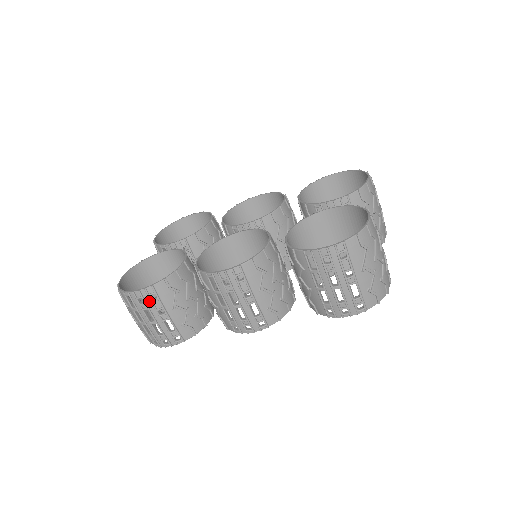
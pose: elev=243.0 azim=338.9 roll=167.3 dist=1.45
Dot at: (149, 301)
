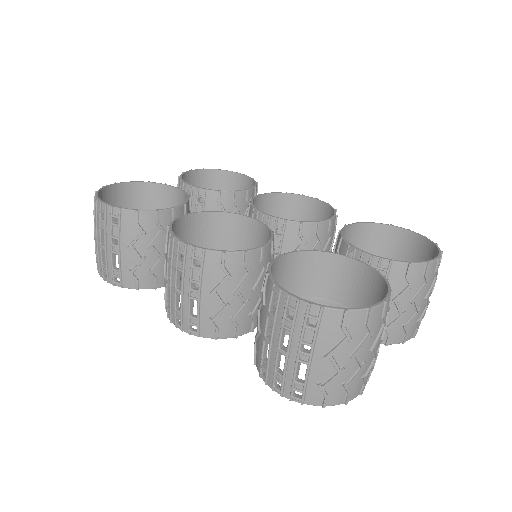
Dot at: (109, 222)
